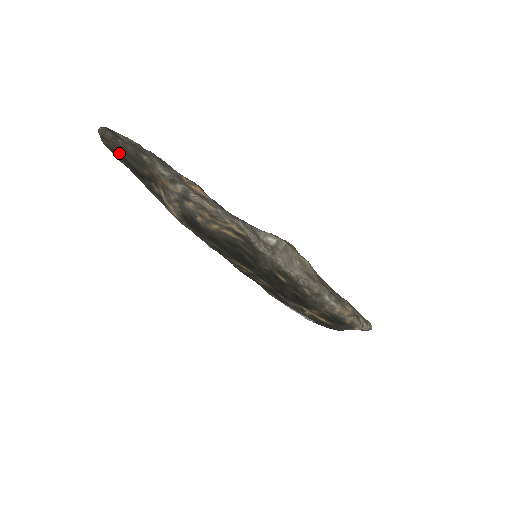
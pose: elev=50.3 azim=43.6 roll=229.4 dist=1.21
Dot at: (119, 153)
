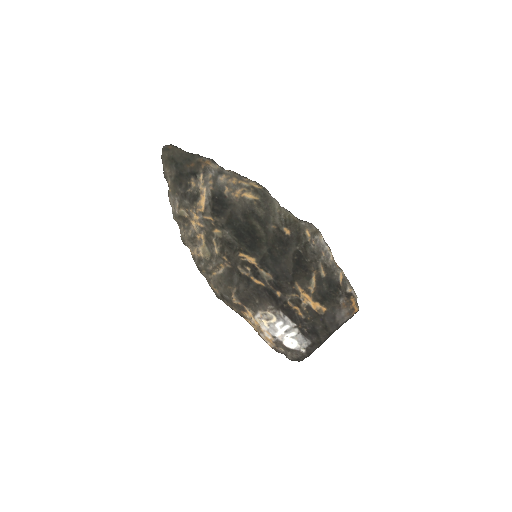
Dot at: (174, 159)
